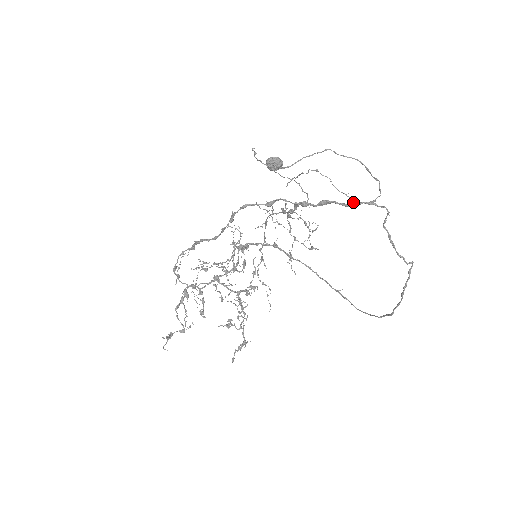
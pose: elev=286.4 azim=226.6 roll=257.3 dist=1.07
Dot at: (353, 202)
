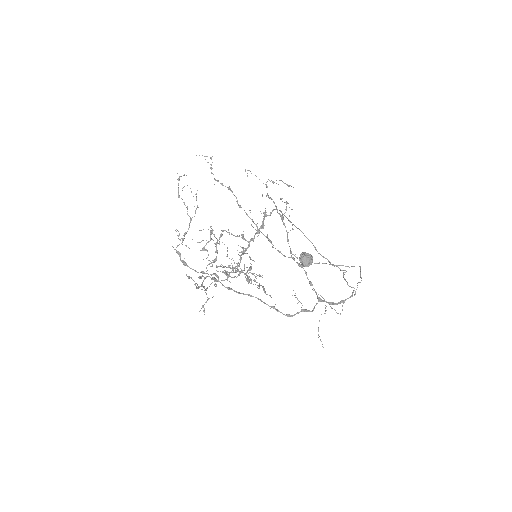
Dot at: occluded
